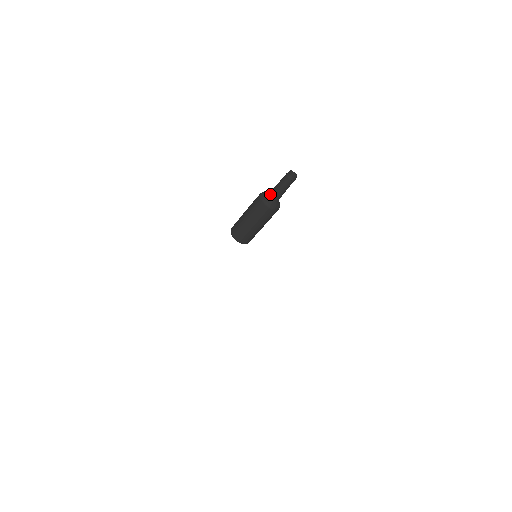
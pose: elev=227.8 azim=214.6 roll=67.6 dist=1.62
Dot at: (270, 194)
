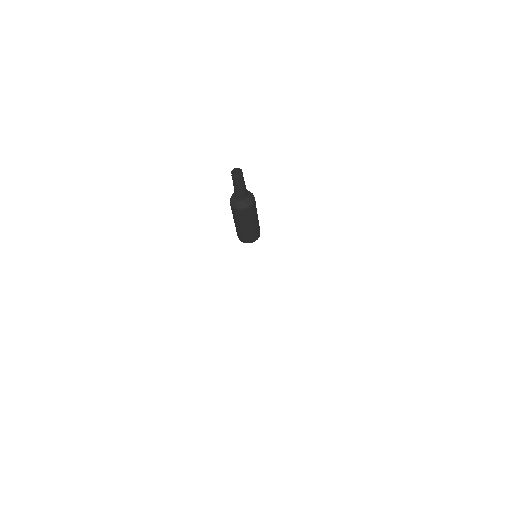
Dot at: (235, 196)
